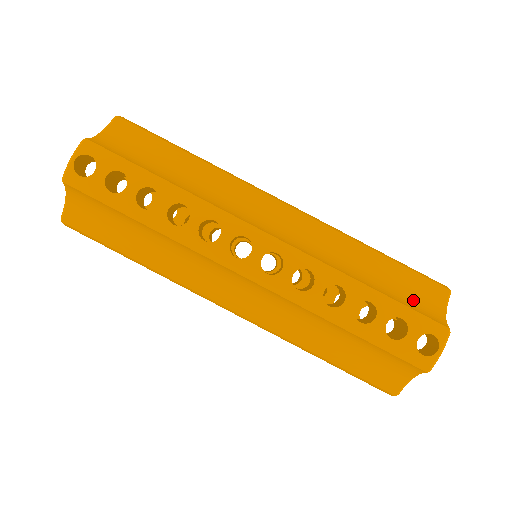
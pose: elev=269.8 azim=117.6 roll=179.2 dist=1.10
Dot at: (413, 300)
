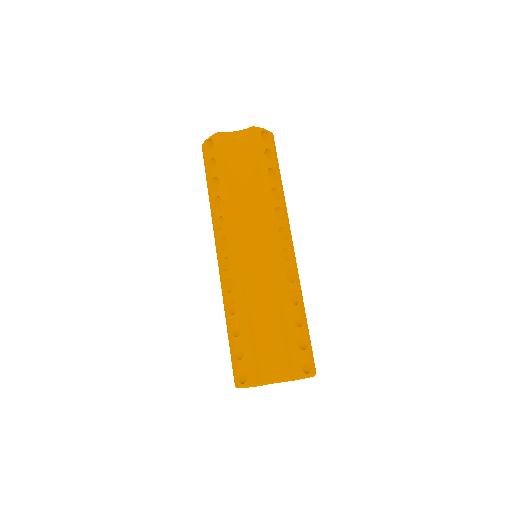
Dot at: (267, 355)
